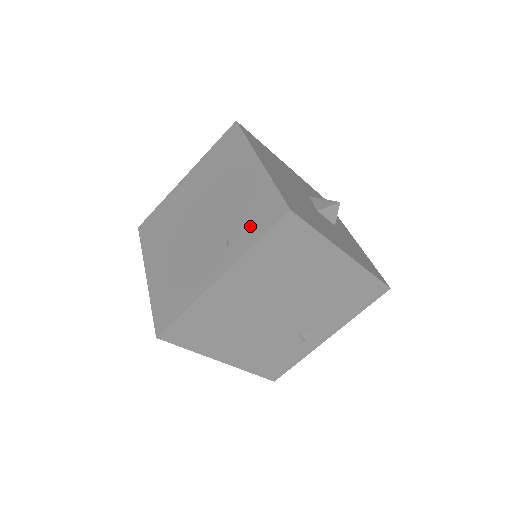
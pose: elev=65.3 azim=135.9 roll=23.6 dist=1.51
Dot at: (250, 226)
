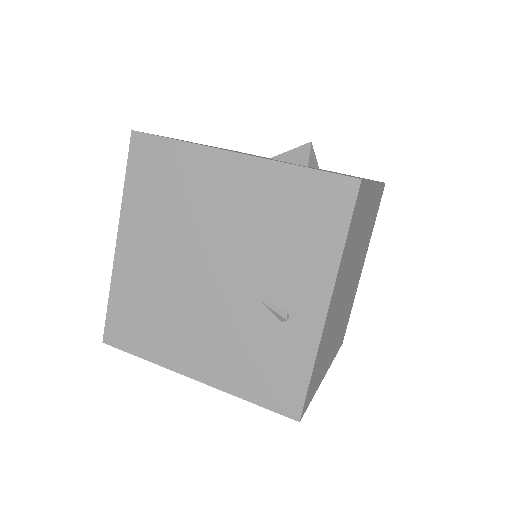
Dot at: occluded
